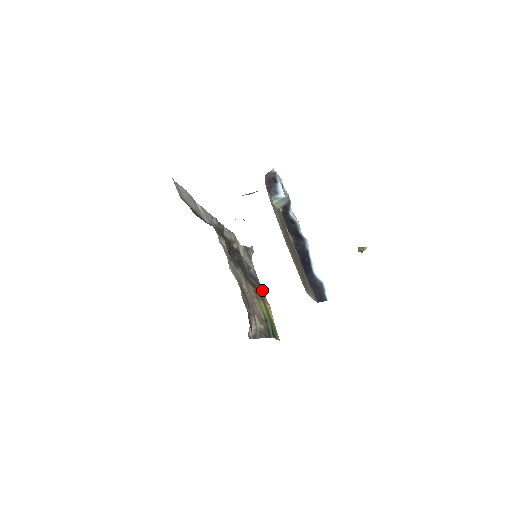
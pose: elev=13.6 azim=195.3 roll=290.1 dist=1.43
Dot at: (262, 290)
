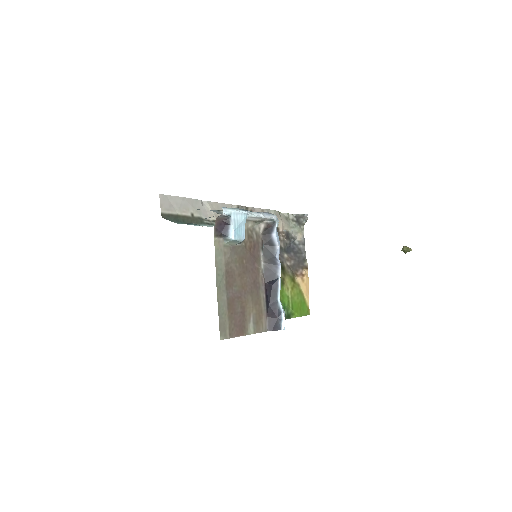
Dot at: (303, 262)
